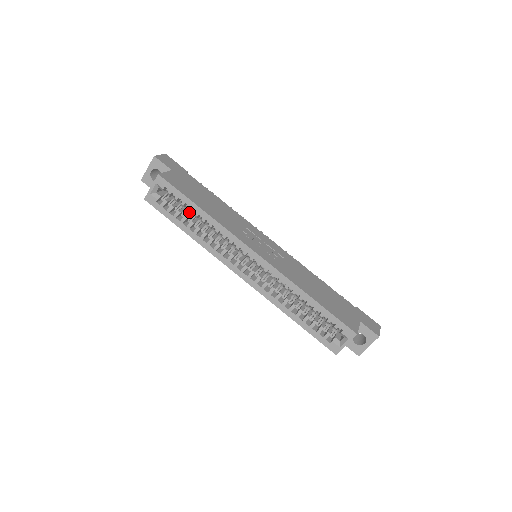
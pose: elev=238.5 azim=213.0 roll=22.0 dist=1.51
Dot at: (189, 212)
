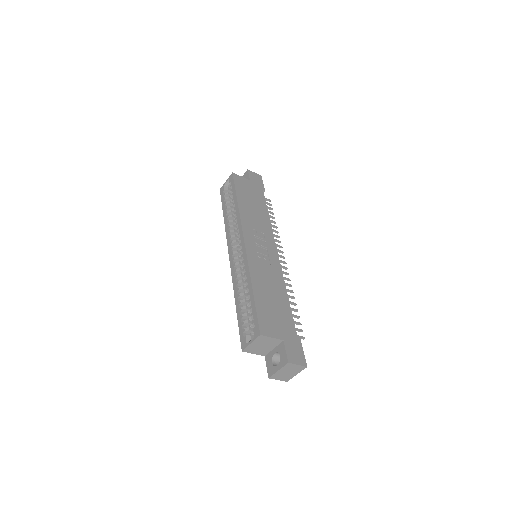
Dot at: occluded
